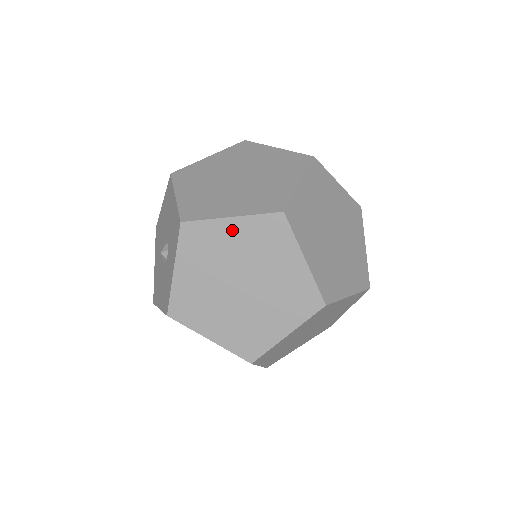
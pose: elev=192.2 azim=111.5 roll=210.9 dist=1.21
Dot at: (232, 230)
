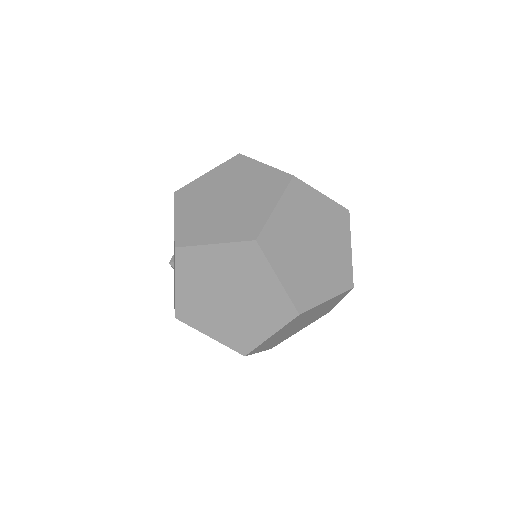
Dot at: (216, 254)
